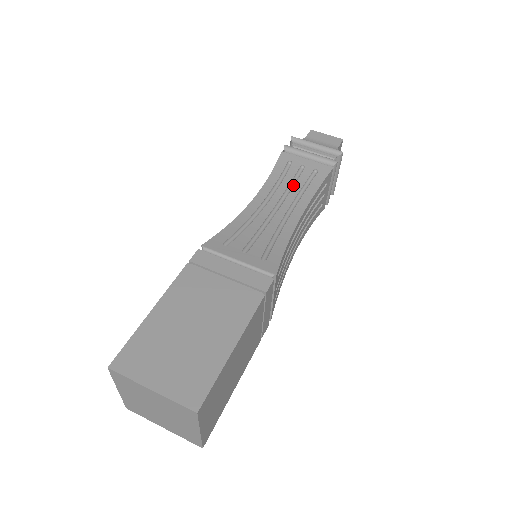
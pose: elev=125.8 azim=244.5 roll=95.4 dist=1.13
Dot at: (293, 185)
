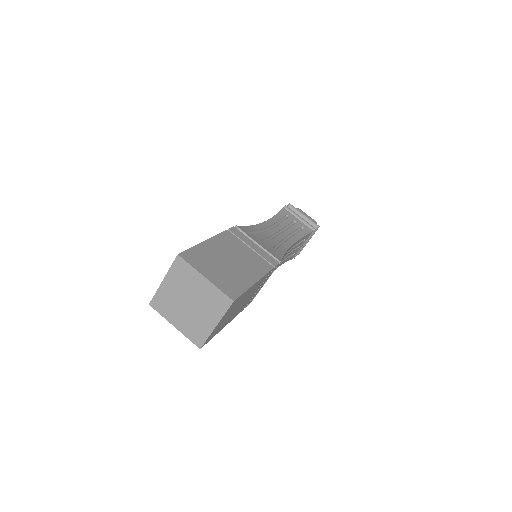
Dot at: (288, 228)
